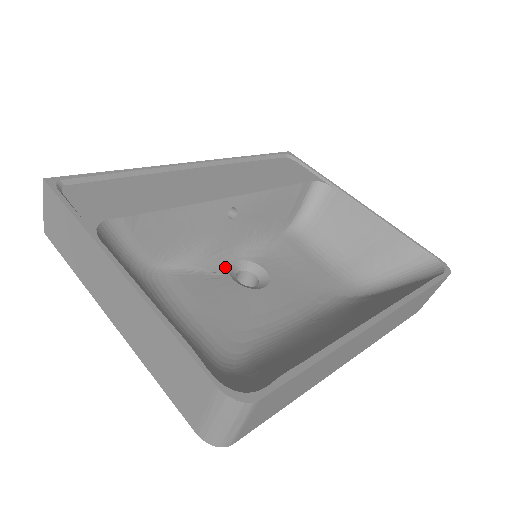
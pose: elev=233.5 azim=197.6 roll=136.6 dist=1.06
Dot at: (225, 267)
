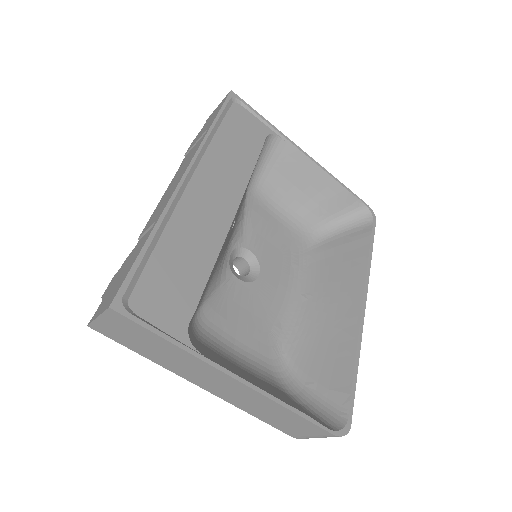
Dot at: (228, 268)
